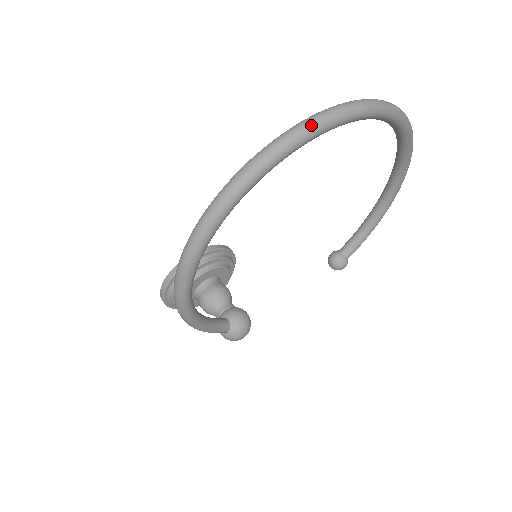
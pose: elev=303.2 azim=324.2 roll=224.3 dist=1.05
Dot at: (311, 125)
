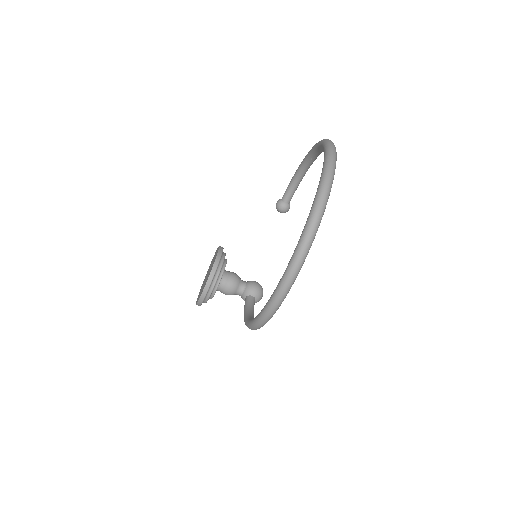
Dot at: (316, 226)
